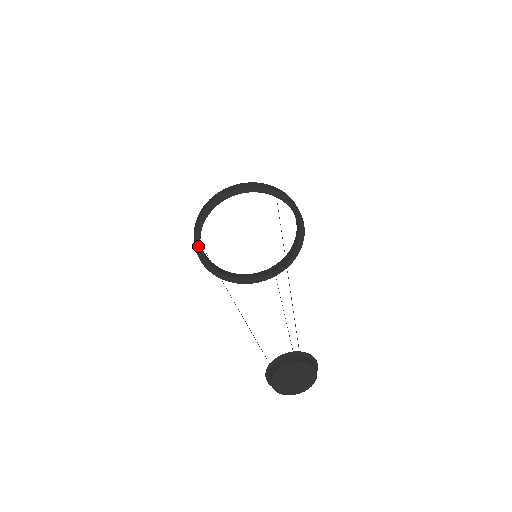
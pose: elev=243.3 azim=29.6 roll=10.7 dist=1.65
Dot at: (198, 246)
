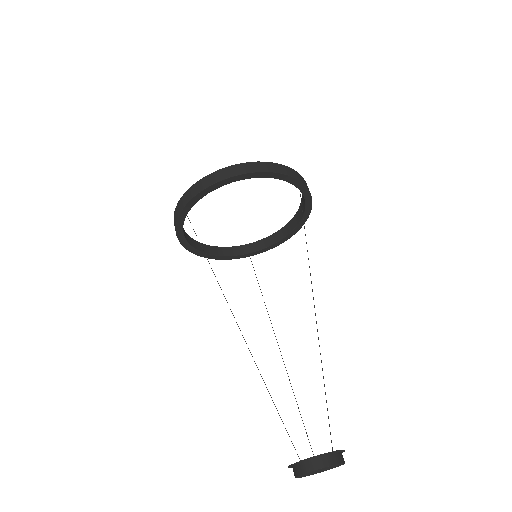
Dot at: (182, 217)
